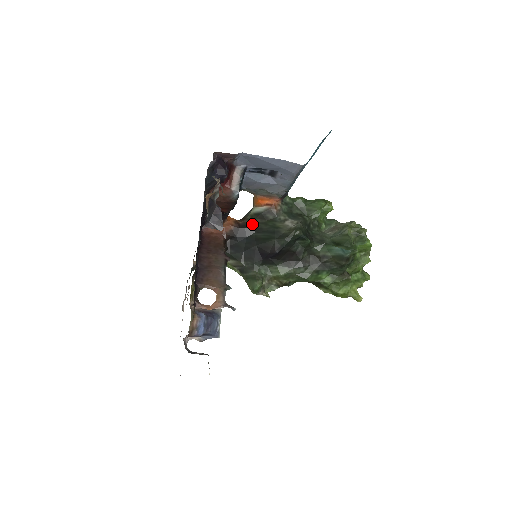
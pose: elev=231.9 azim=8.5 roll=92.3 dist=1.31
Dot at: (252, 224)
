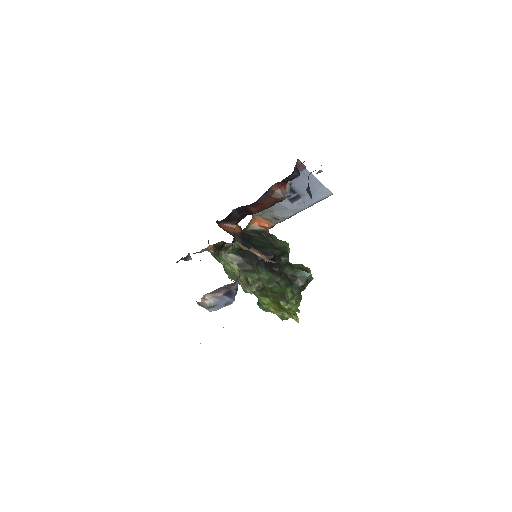
Dot at: (251, 235)
